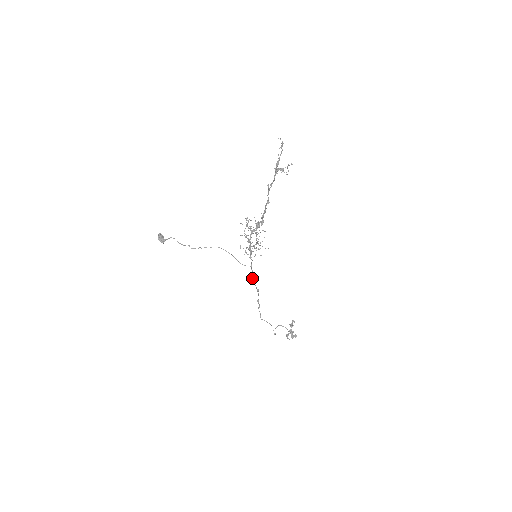
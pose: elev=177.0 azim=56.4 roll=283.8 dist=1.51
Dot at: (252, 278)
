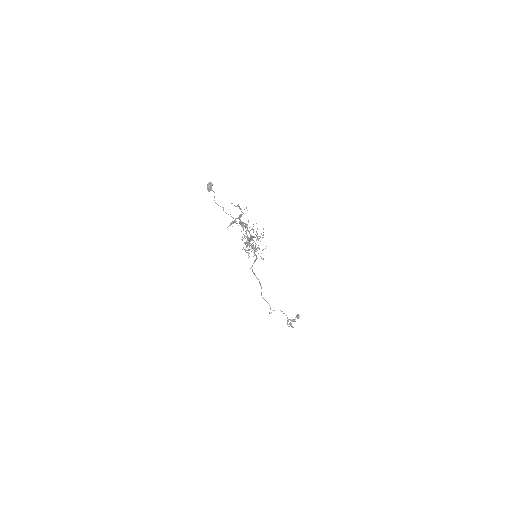
Dot at: occluded
